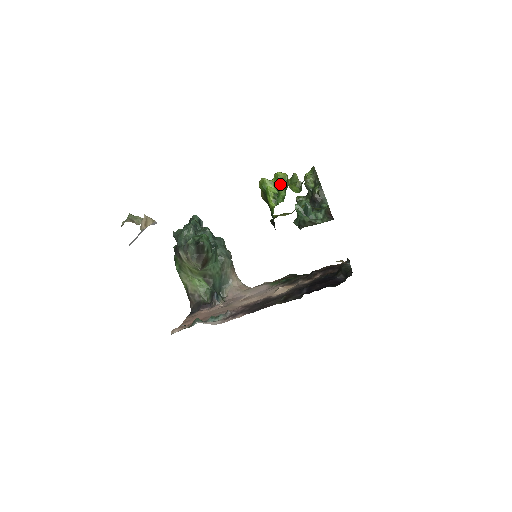
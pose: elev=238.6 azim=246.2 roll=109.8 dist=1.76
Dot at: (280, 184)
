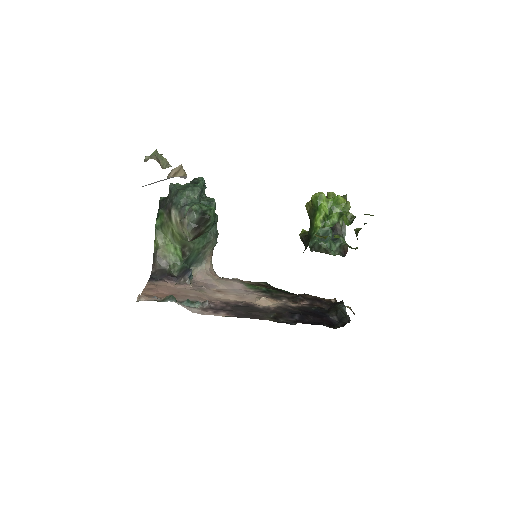
Dot at: (336, 208)
